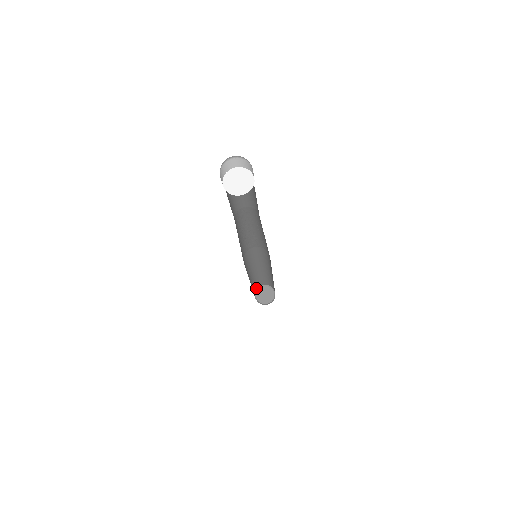
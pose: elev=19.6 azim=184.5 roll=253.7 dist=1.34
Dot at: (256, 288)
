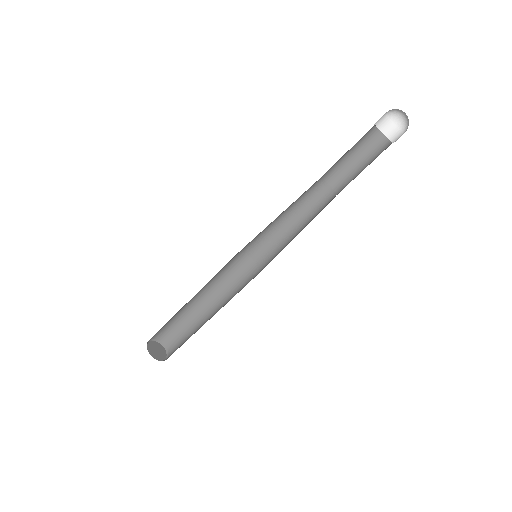
Dot at: (154, 337)
